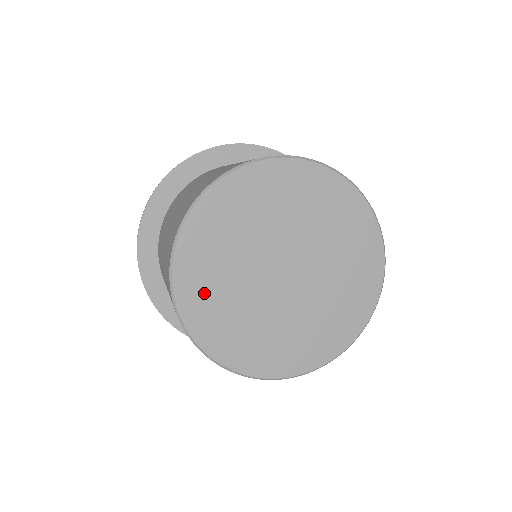
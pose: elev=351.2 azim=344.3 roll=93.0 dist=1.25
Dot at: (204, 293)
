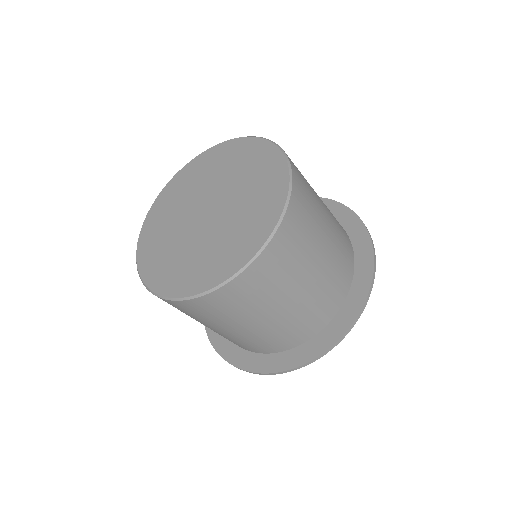
Dot at: (162, 211)
